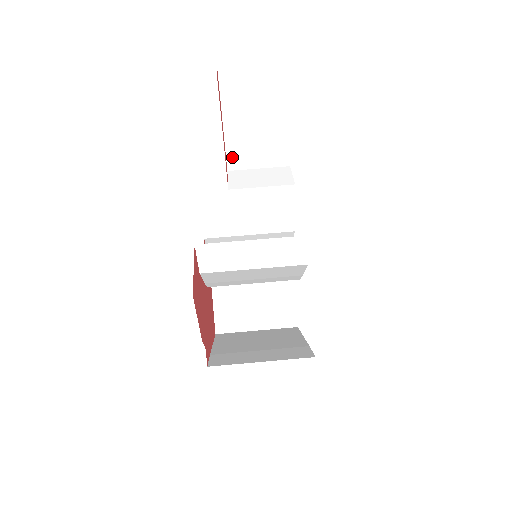
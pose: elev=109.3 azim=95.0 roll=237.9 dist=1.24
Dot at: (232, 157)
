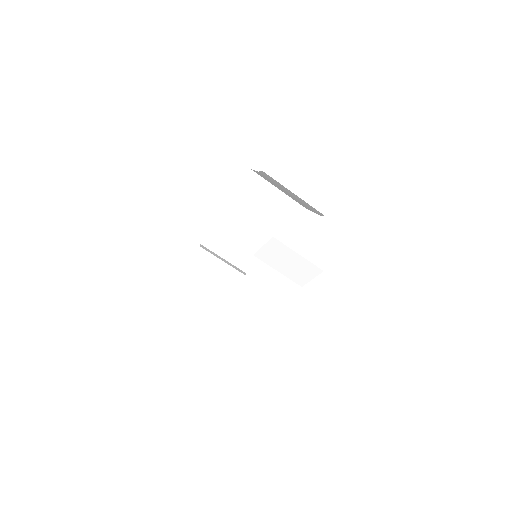
Dot at: occluded
